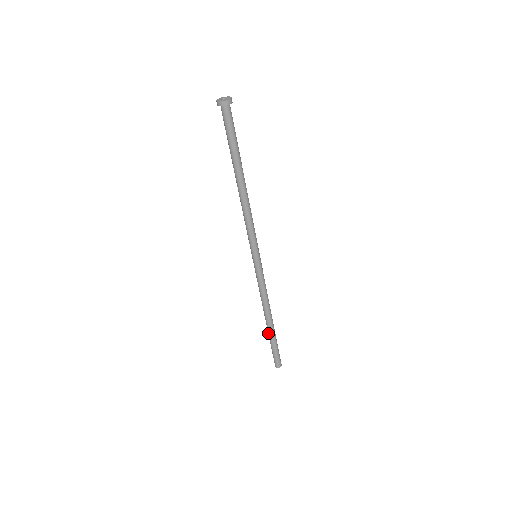
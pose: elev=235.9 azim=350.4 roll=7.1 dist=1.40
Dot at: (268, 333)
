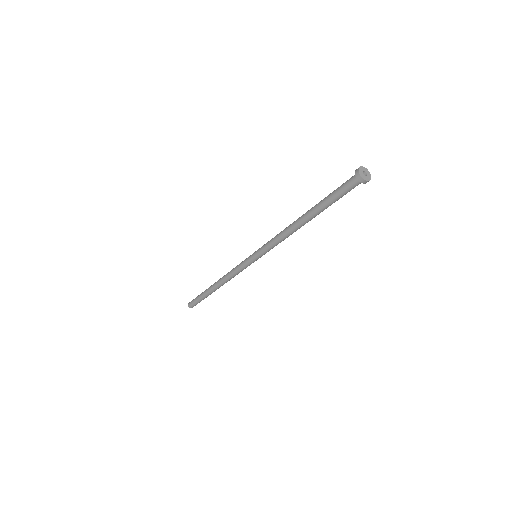
Dot at: (207, 289)
